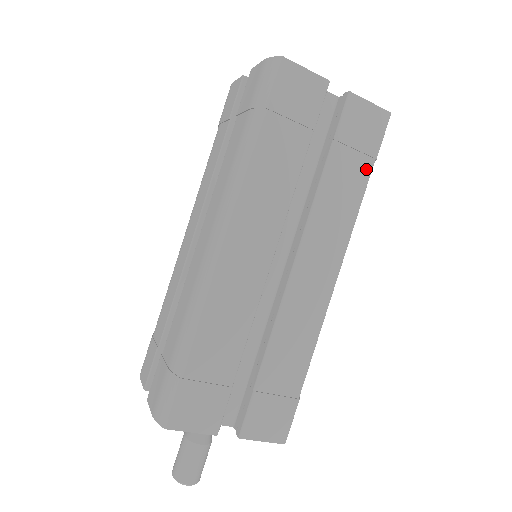
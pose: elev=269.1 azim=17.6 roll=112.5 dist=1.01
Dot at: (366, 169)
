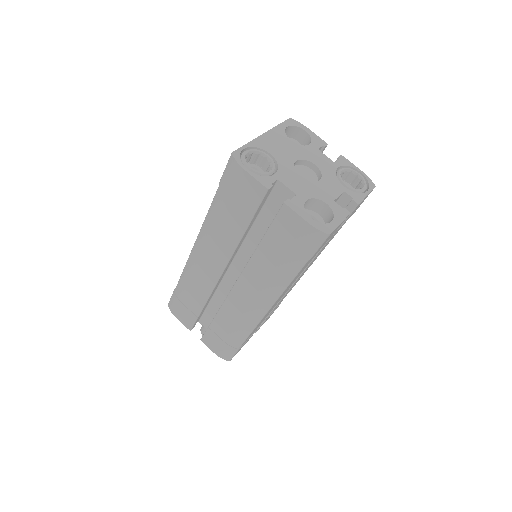
Dot at: occluded
